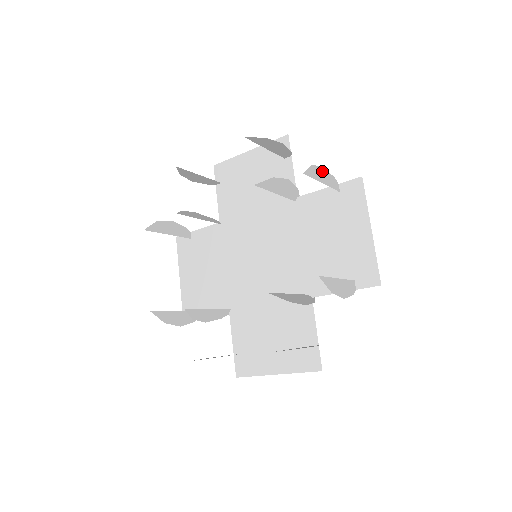
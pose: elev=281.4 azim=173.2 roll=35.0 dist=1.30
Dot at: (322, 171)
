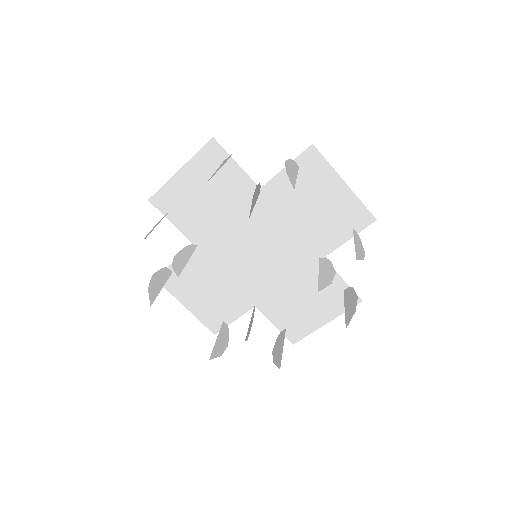
Dot at: (354, 301)
